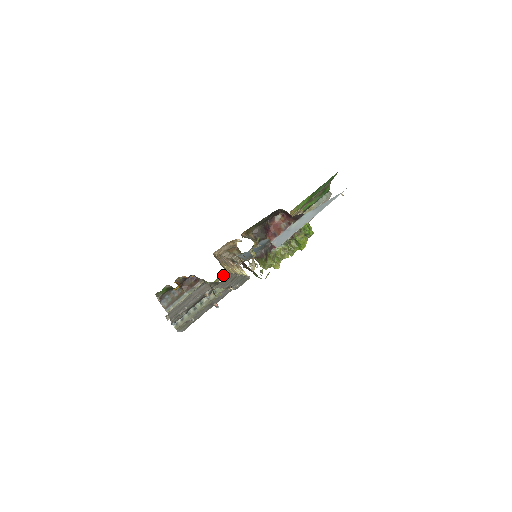
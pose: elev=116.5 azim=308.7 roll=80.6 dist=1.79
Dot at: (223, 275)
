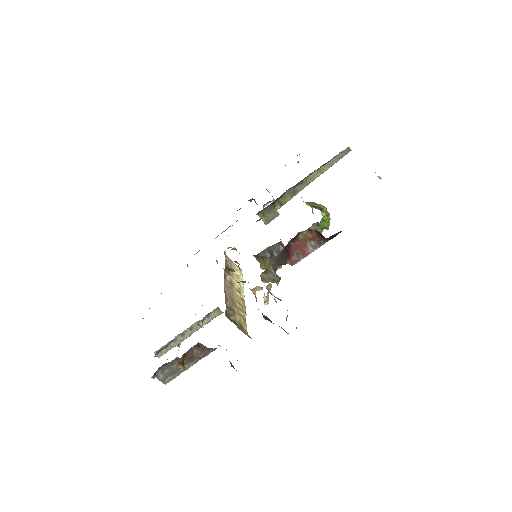
Dot at: occluded
